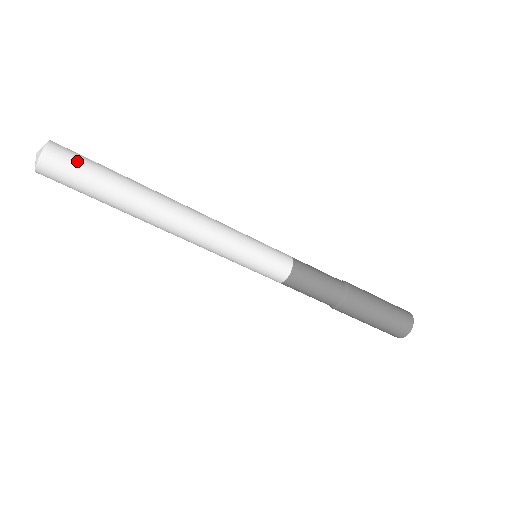
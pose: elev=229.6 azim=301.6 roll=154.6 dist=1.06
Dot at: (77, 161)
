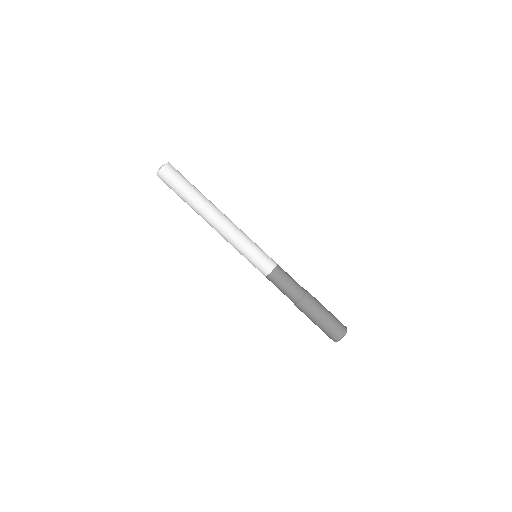
Dot at: (175, 178)
